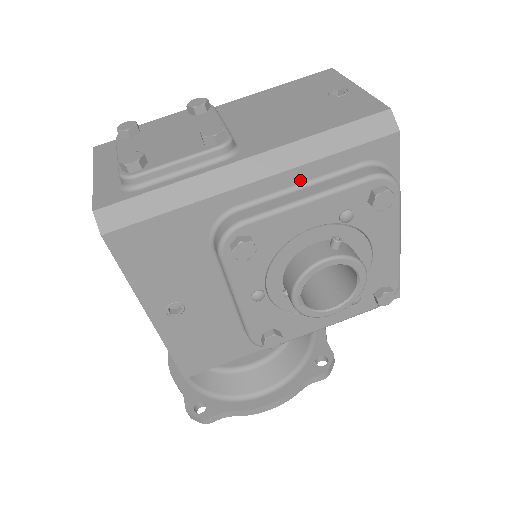
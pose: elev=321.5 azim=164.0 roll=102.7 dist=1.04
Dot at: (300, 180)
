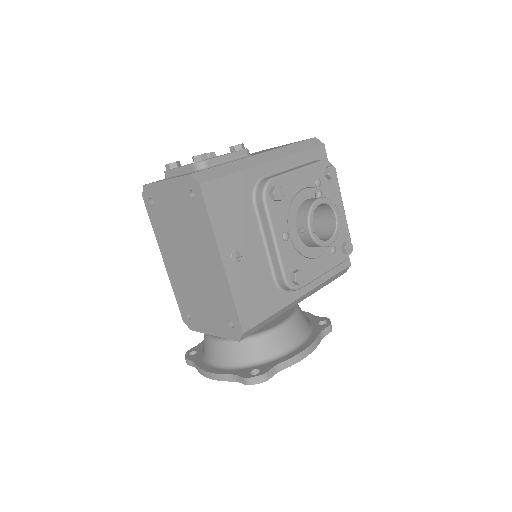
Dot at: (289, 165)
